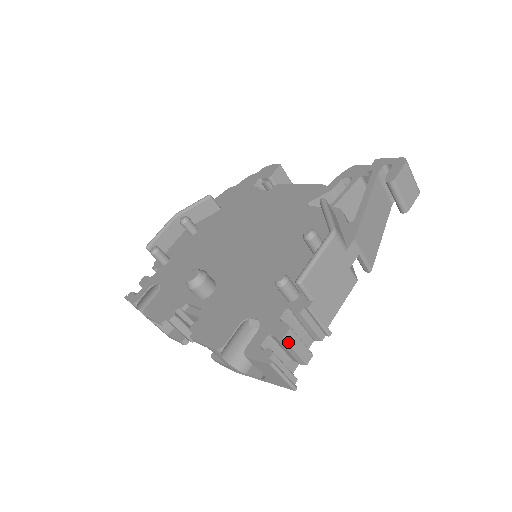
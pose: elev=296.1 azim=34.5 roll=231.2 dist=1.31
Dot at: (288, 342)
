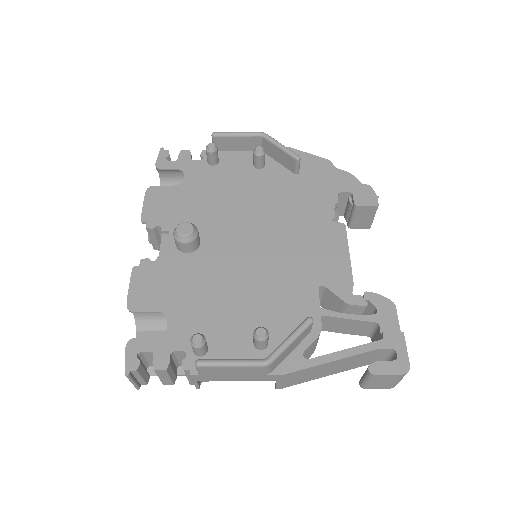
Dot at: (156, 373)
